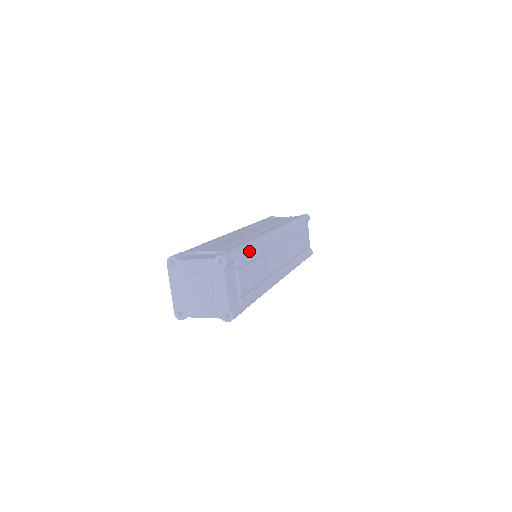
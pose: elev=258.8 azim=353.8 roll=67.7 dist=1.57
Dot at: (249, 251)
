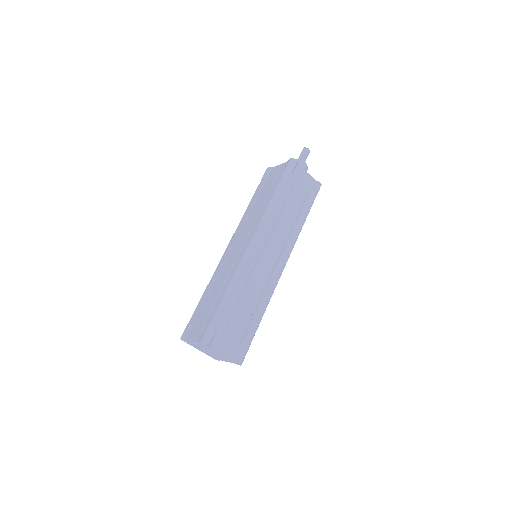
Dot at: (227, 305)
